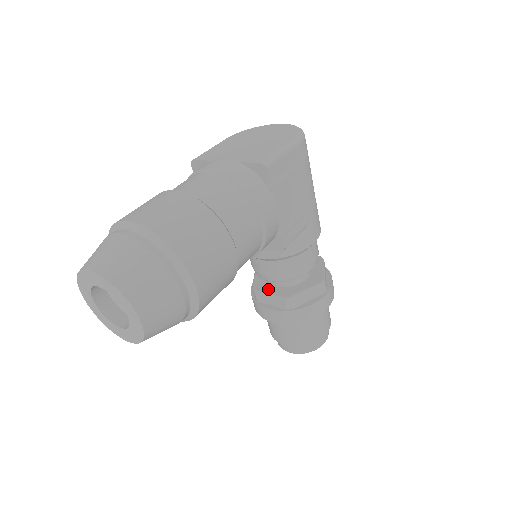
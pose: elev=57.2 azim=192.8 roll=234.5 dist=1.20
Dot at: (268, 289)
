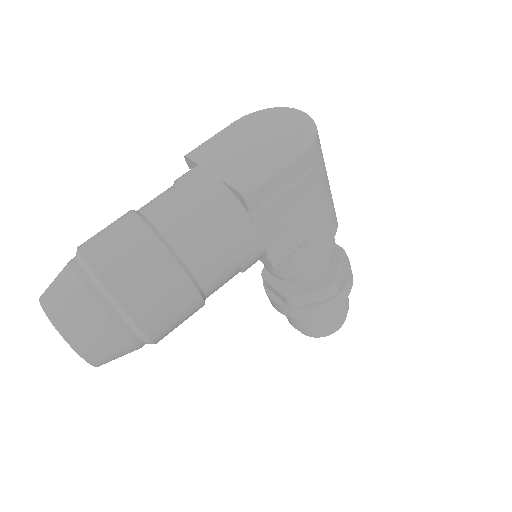
Dot at: (275, 280)
